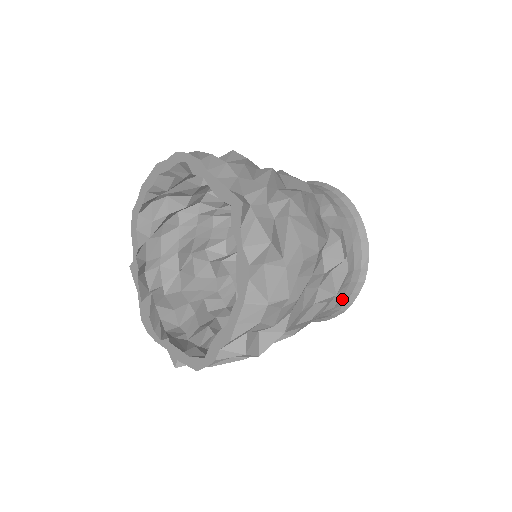
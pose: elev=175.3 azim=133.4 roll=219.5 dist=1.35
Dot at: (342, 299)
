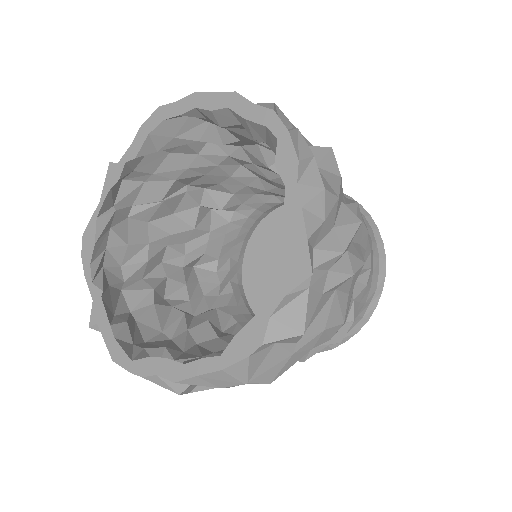
Dot at: occluded
